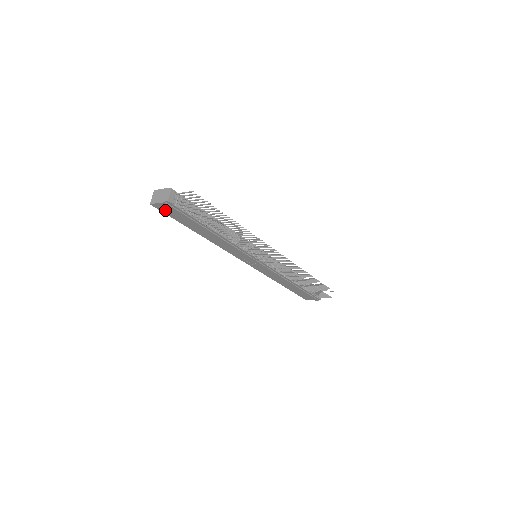
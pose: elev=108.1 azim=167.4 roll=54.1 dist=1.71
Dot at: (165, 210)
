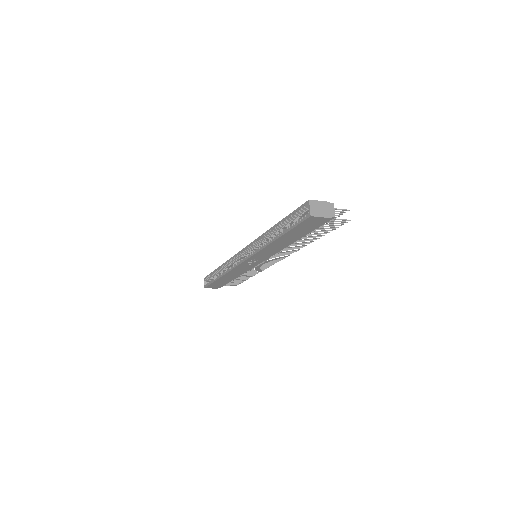
Dot at: (309, 222)
